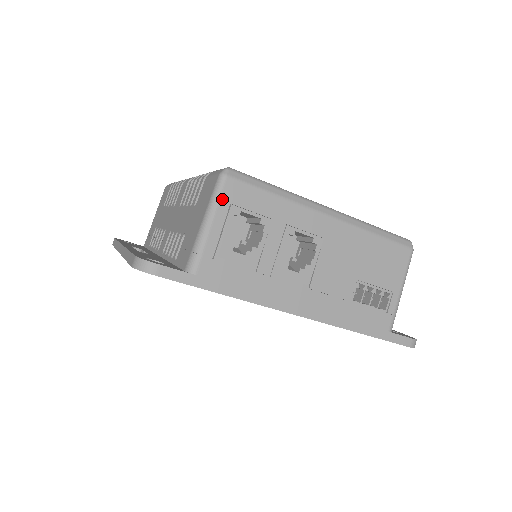
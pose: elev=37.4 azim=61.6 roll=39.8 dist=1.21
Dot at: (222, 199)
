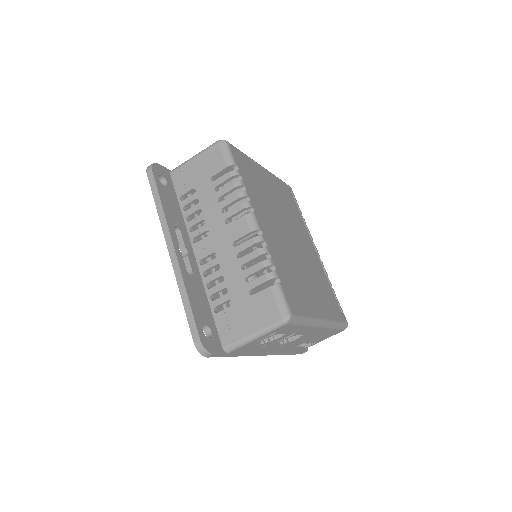
Dot at: (273, 331)
